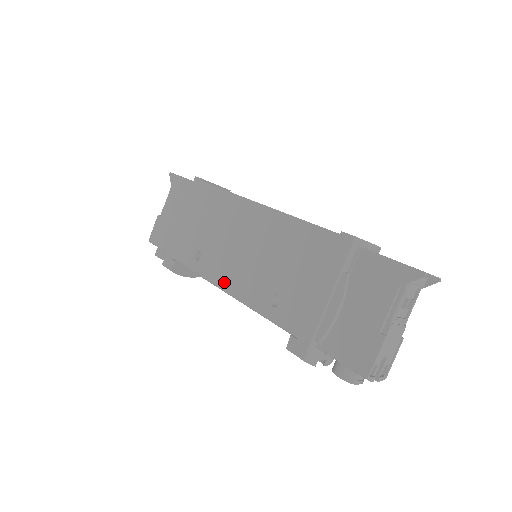
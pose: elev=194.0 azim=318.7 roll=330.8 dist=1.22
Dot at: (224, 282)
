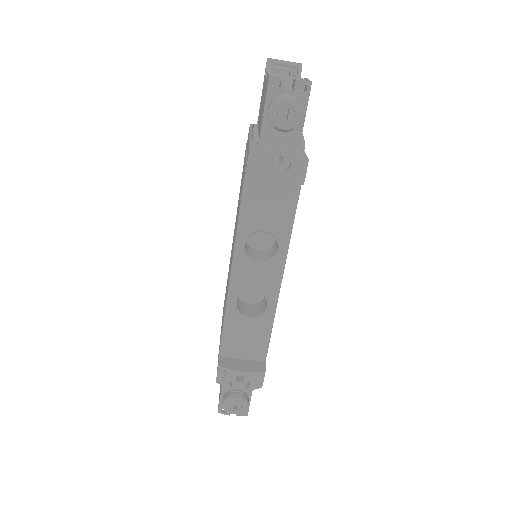
Dot at: occluded
